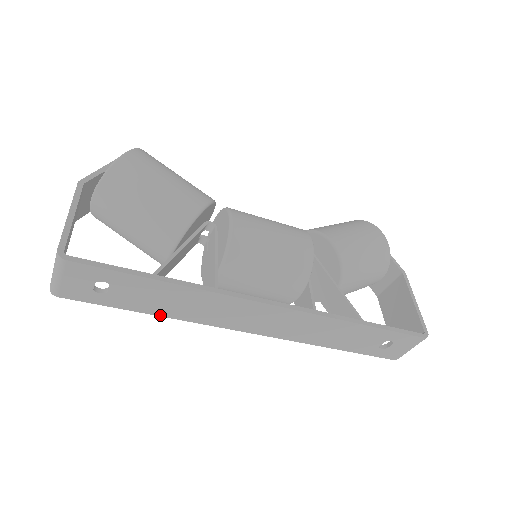
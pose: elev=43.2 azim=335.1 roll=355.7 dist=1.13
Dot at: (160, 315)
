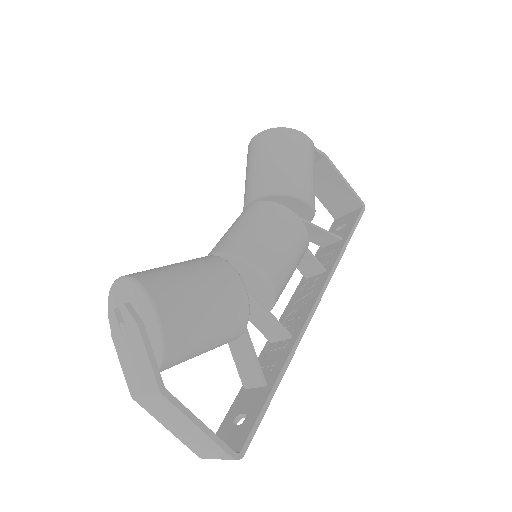
Dot at: occluded
